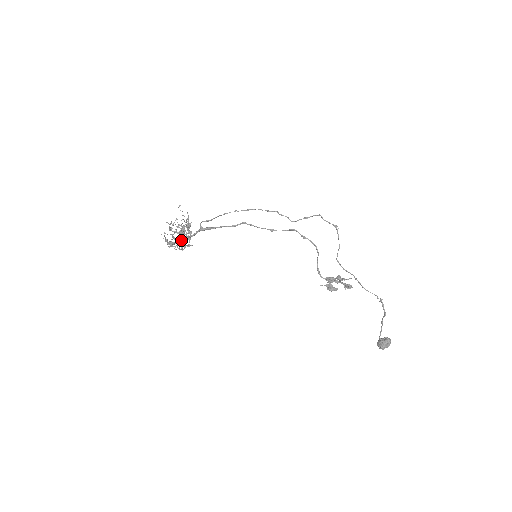
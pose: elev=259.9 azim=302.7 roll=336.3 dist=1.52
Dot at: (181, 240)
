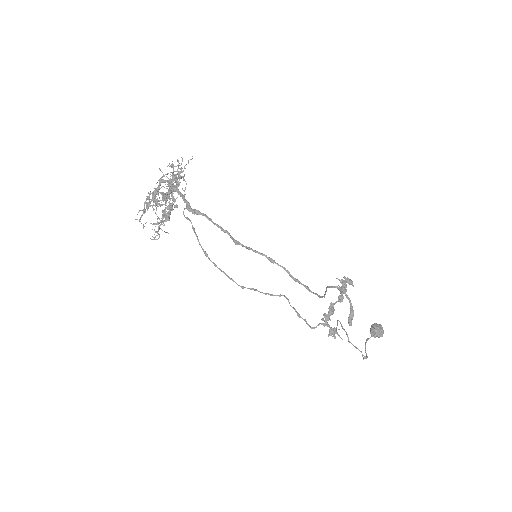
Dot at: (169, 190)
